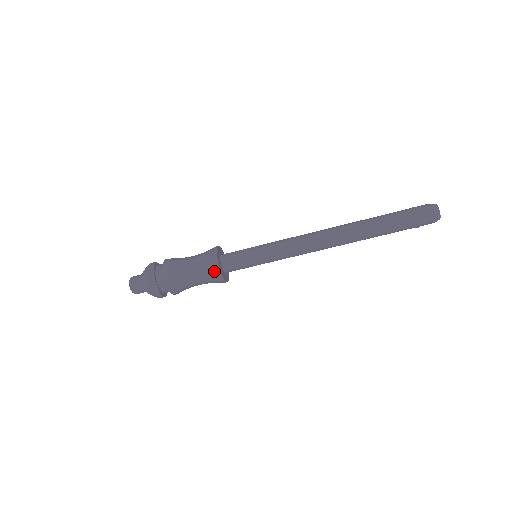
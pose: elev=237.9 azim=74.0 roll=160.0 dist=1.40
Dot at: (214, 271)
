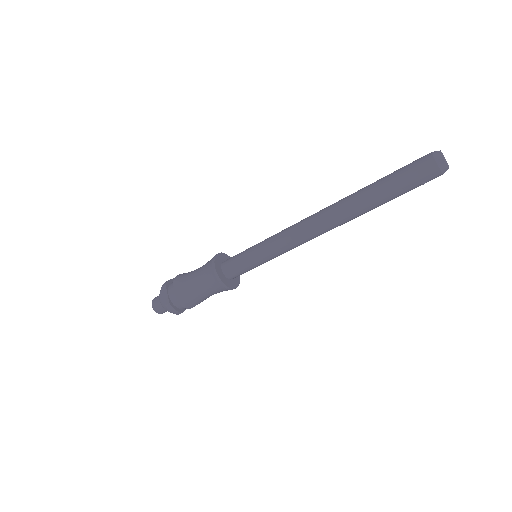
Dot at: (211, 272)
